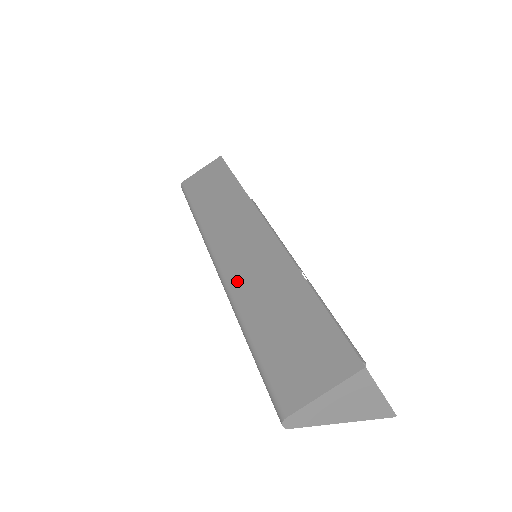
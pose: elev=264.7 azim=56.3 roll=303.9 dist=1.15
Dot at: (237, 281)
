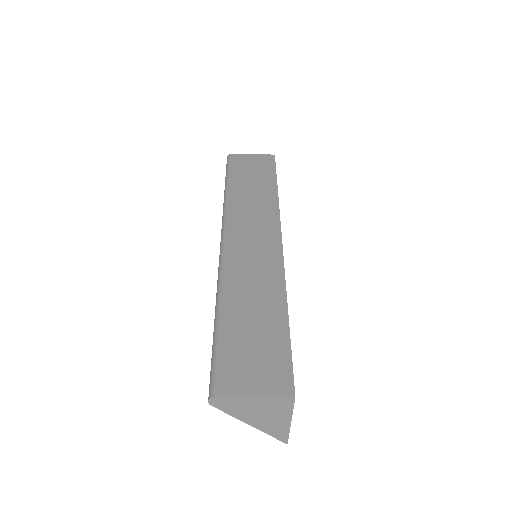
Dot at: (233, 268)
